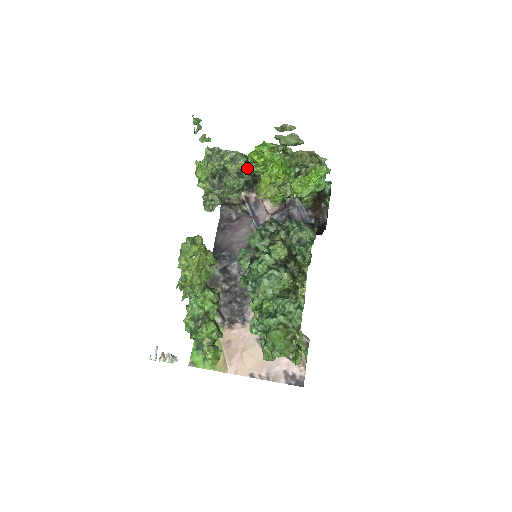
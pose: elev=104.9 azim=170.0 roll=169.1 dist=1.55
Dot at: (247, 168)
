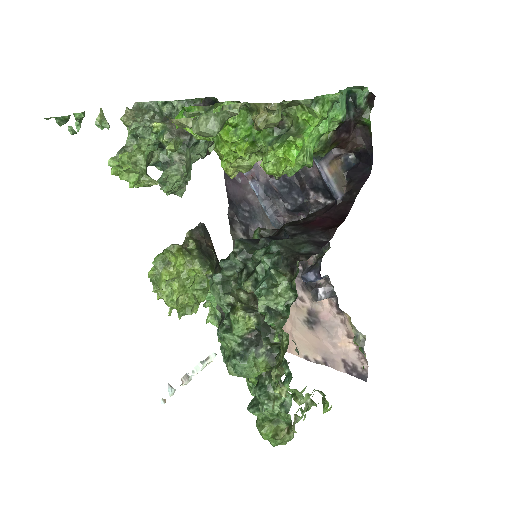
Dot at: occluded
